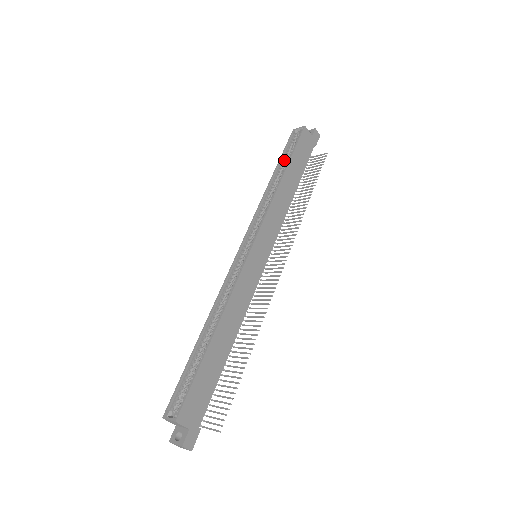
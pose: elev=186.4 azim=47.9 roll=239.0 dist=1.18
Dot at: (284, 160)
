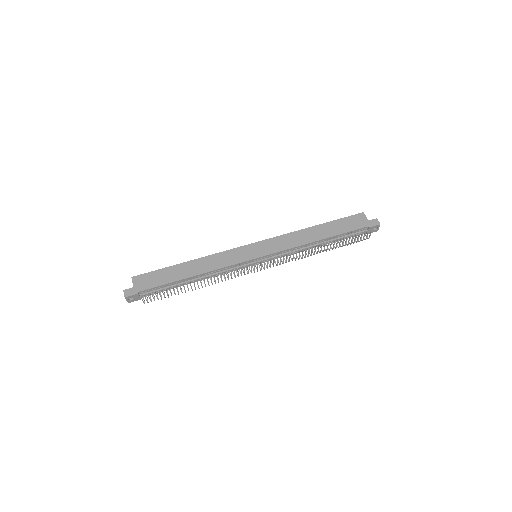
Dot at: occluded
